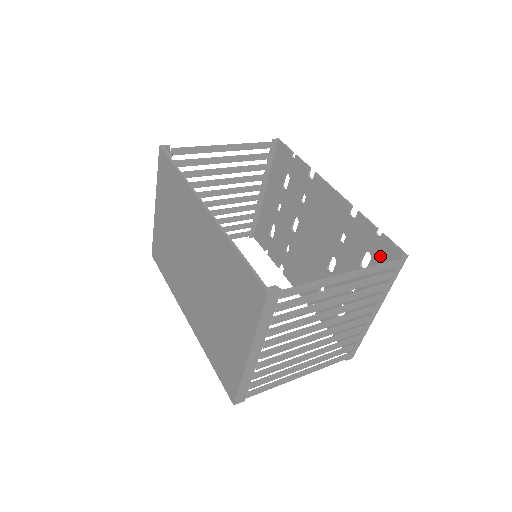
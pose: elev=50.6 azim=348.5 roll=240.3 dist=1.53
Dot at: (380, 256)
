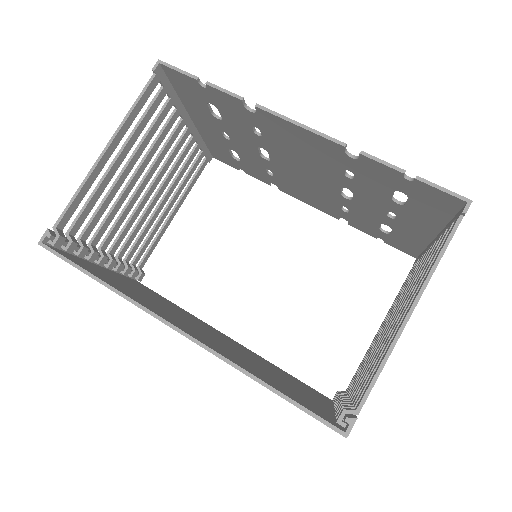
Dot at: (423, 198)
